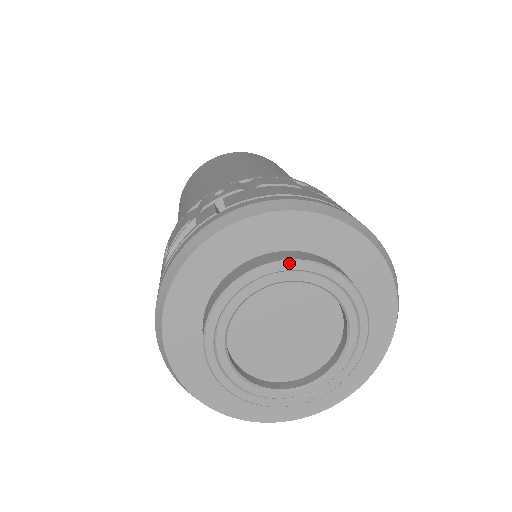
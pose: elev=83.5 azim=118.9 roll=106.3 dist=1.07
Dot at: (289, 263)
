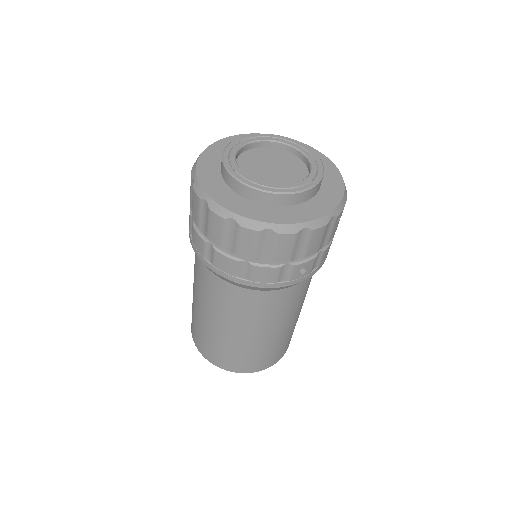
Dot at: (310, 149)
